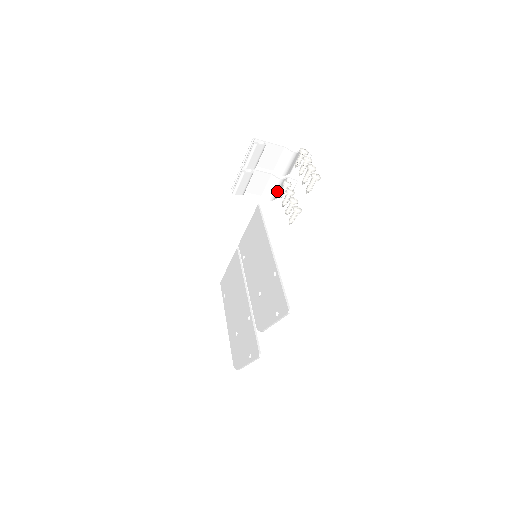
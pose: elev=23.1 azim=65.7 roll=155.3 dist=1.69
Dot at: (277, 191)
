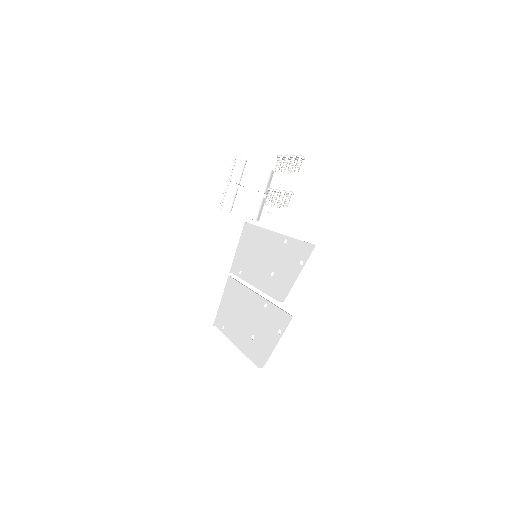
Dot at: (259, 210)
